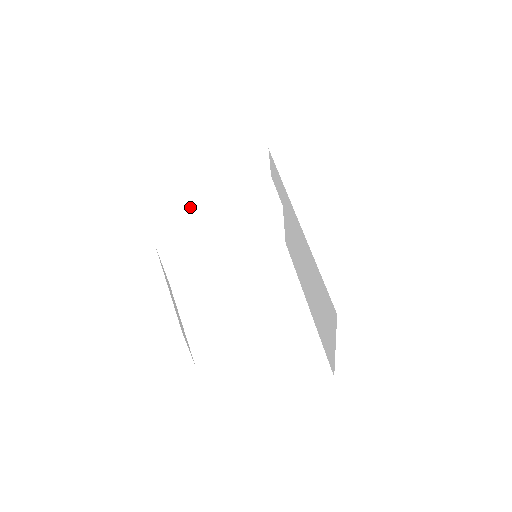
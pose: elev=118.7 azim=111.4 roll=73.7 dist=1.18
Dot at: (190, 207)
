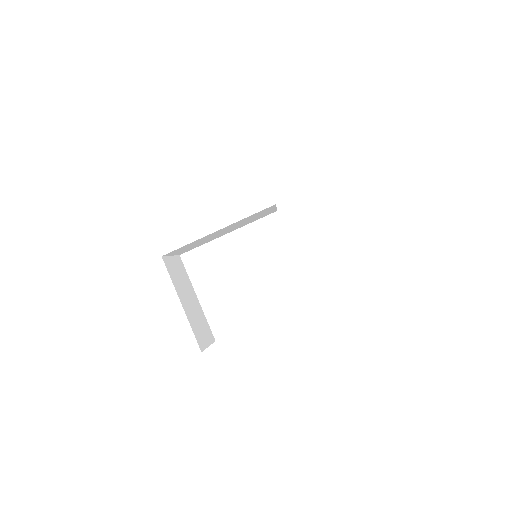
Dot at: (184, 199)
